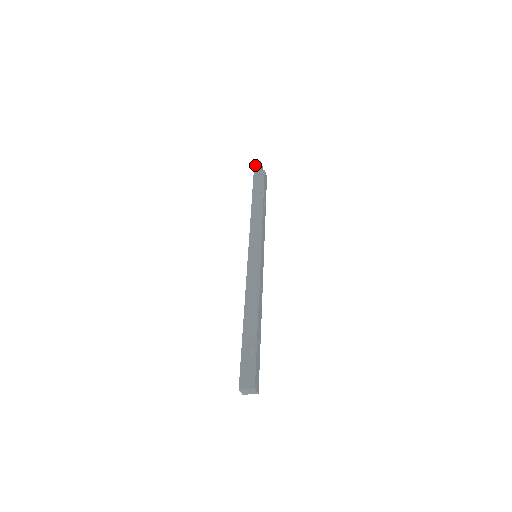
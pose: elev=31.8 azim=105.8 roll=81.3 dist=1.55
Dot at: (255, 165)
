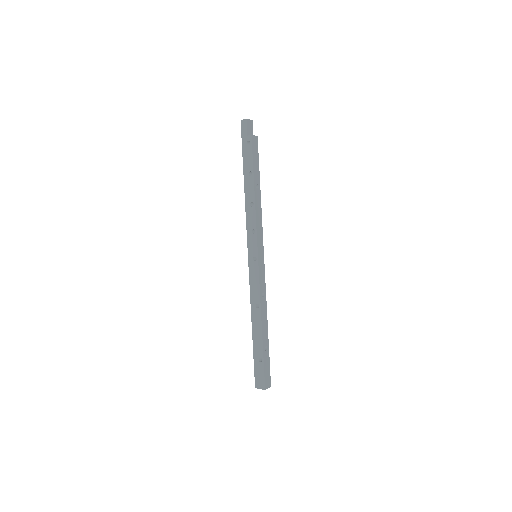
Dot at: (241, 125)
